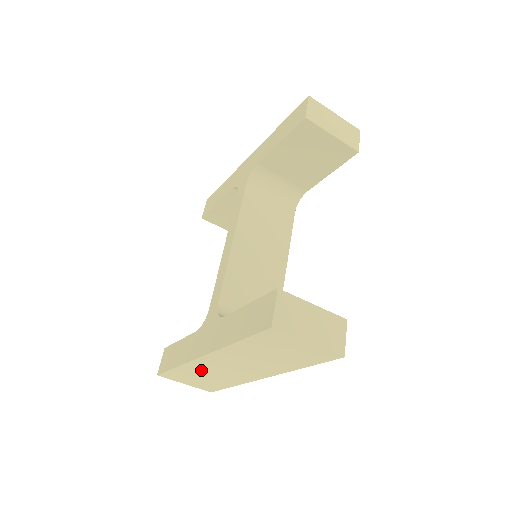
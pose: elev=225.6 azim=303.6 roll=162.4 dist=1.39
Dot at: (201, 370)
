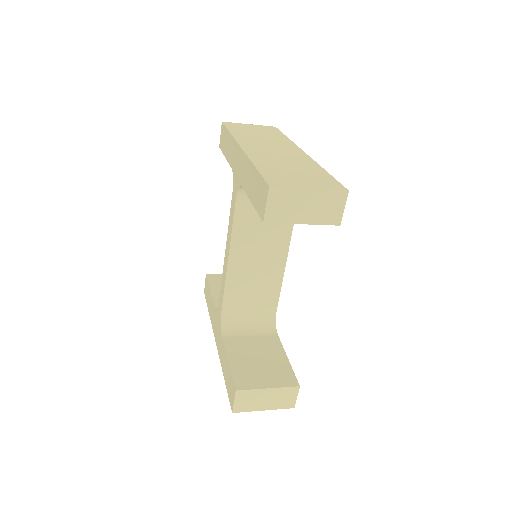
Dot at: occluded
